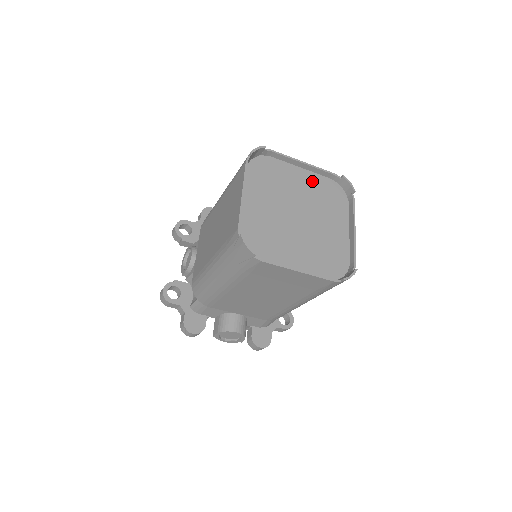
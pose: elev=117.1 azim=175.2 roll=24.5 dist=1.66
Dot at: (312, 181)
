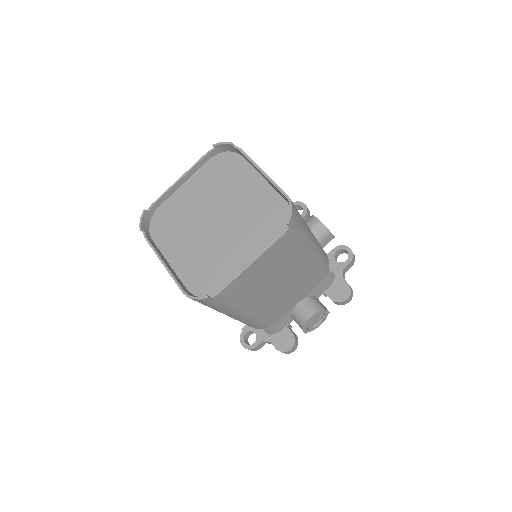
Dot at: (200, 181)
